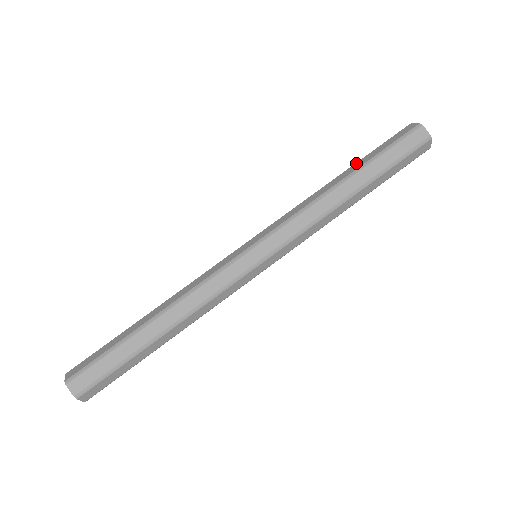
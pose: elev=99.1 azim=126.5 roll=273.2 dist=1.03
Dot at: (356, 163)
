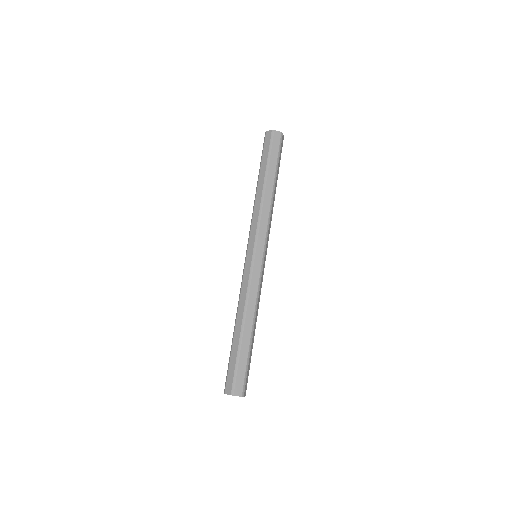
Dot at: (260, 172)
